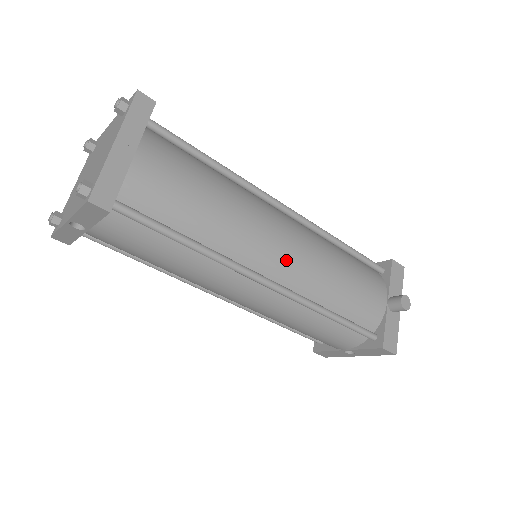
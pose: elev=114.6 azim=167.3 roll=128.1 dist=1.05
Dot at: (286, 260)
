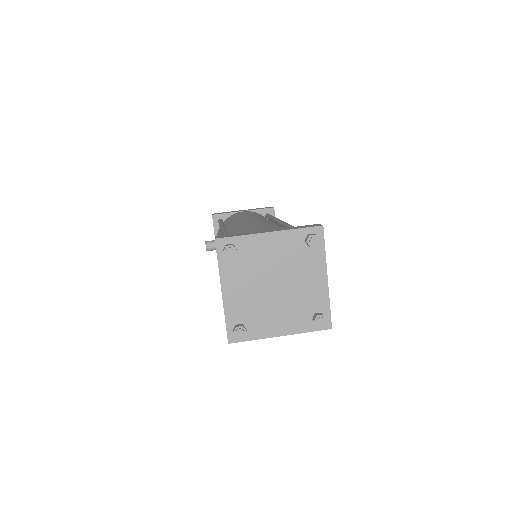
Dot at: occluded
